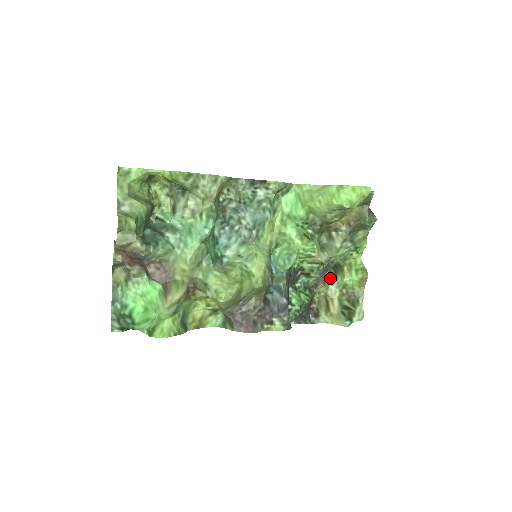
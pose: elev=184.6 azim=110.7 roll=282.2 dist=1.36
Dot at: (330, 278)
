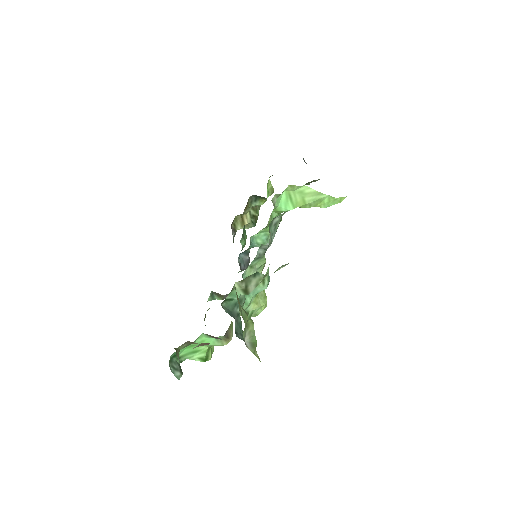
Dot at: (250, 203)
